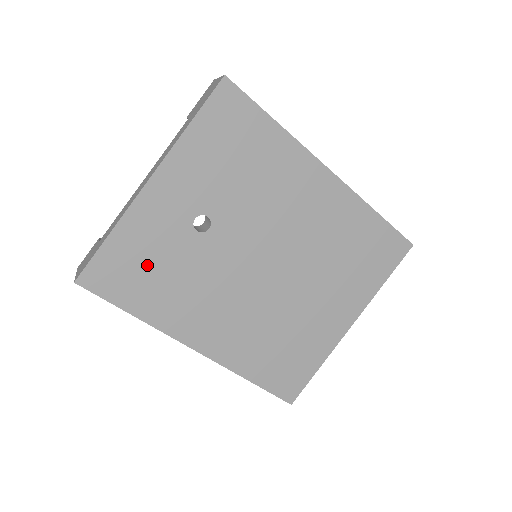
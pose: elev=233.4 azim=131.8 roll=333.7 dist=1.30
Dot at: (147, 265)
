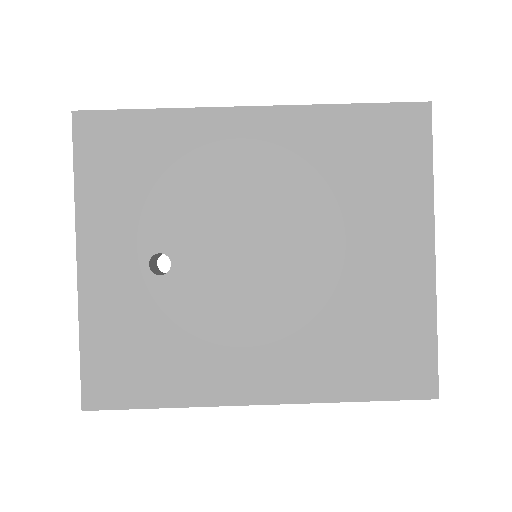
Dot at: (138, 345)
